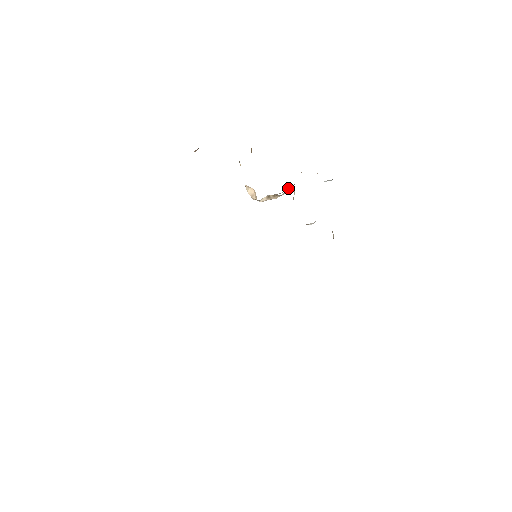
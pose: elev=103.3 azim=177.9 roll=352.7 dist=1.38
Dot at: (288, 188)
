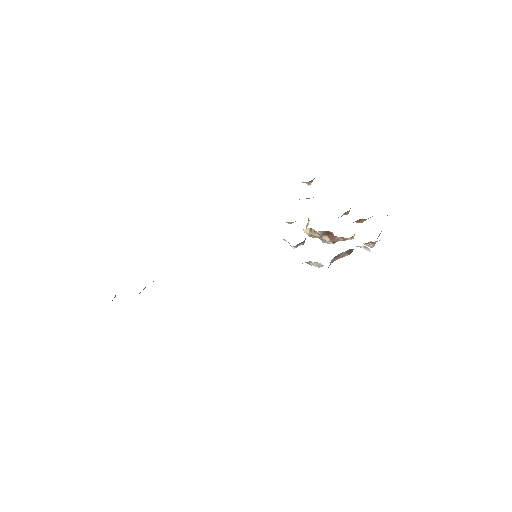
Dot at: (332, 235)
